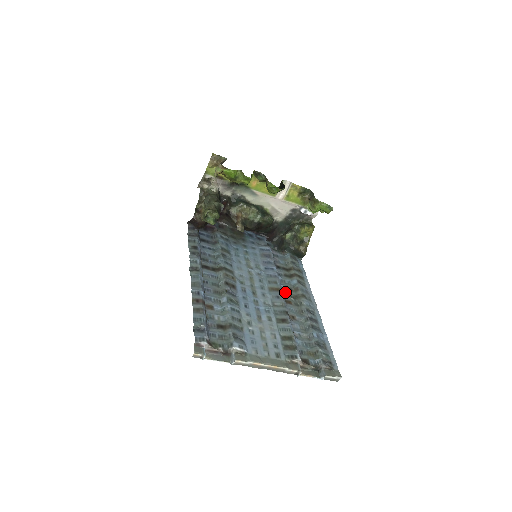
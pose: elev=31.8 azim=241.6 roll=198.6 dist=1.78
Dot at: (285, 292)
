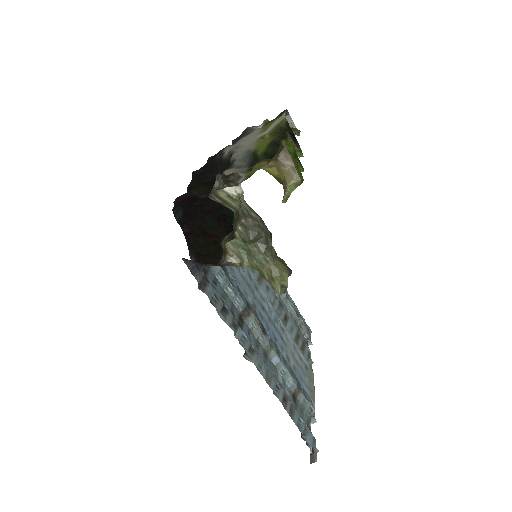
Dot at: occluded
